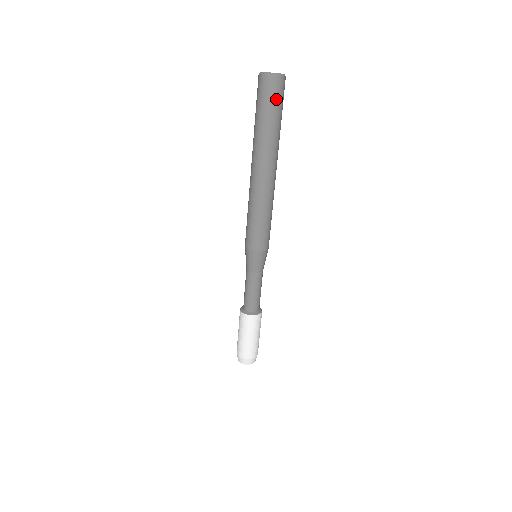
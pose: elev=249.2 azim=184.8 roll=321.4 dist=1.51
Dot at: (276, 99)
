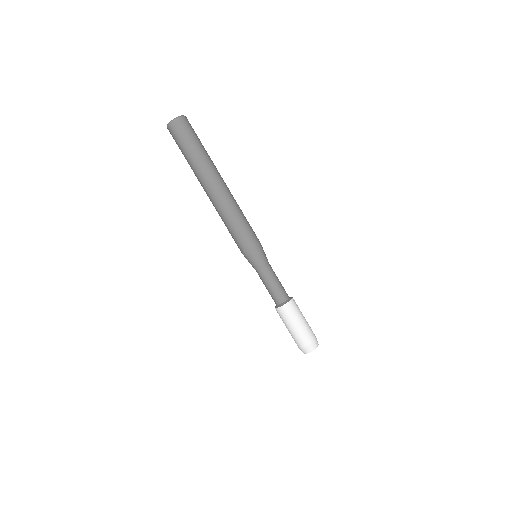
Dot at: (190, 133)
